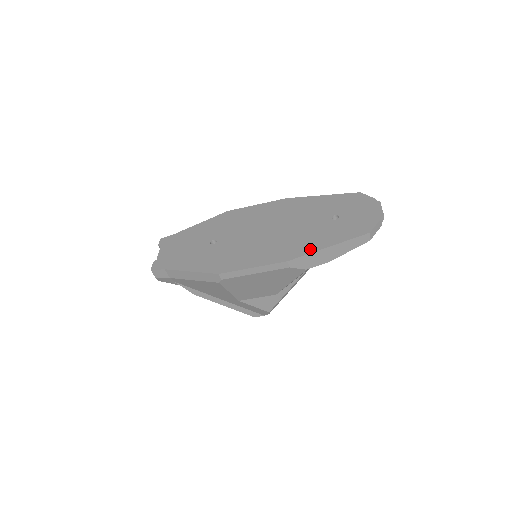
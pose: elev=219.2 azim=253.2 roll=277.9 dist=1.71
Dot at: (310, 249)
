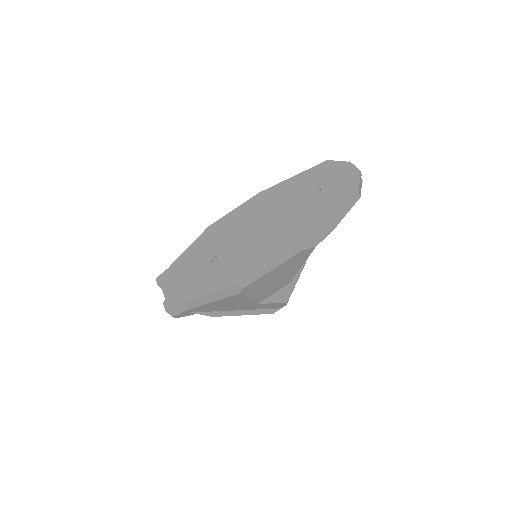
Dot at: (313, 227)
